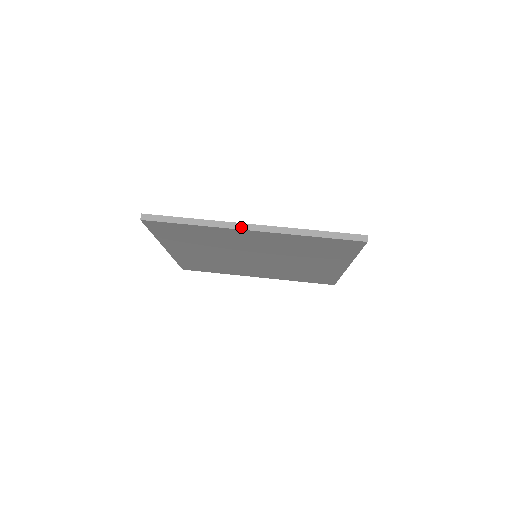
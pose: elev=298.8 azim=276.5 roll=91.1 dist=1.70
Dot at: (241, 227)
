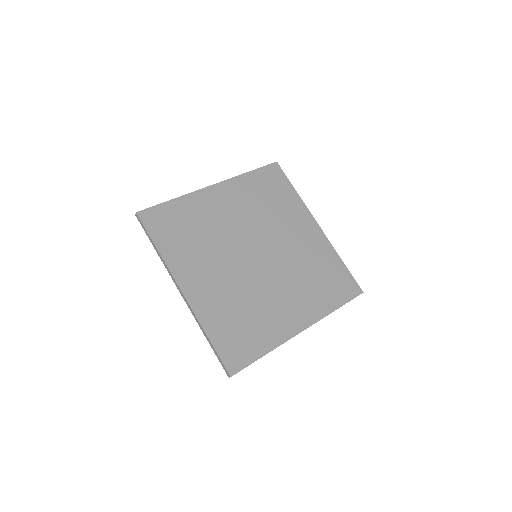
Dot at: (176, 284)
